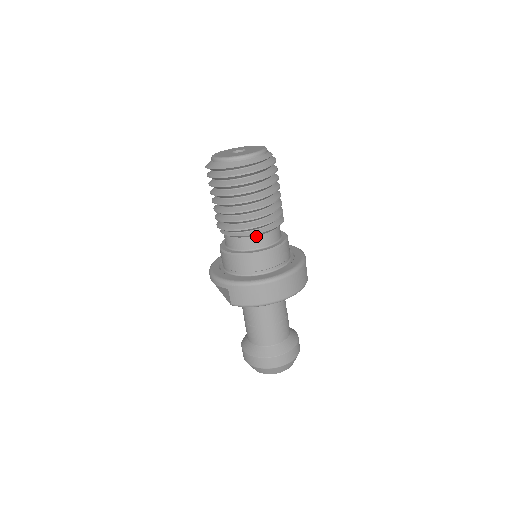
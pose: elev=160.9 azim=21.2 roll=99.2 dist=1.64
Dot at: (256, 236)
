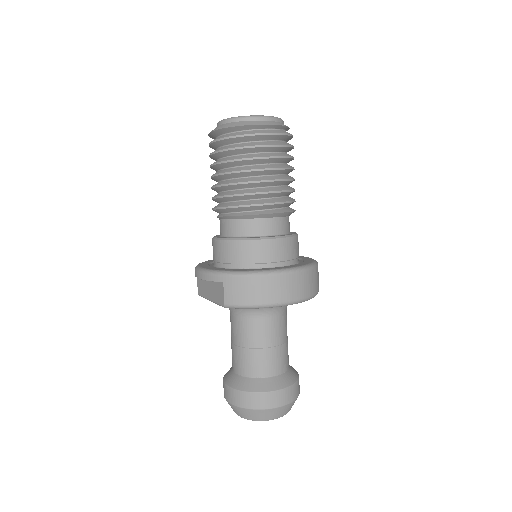
Dot at: (264, 218)
